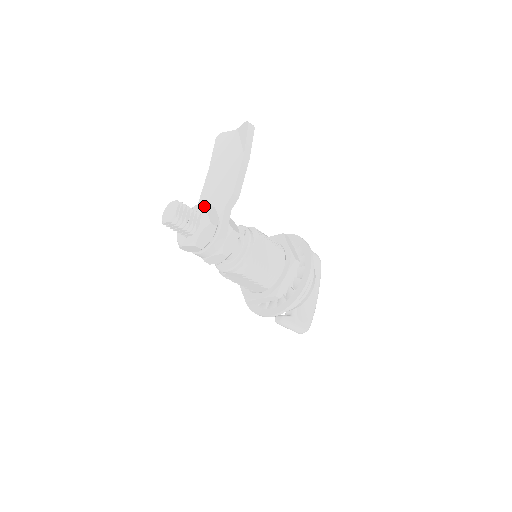
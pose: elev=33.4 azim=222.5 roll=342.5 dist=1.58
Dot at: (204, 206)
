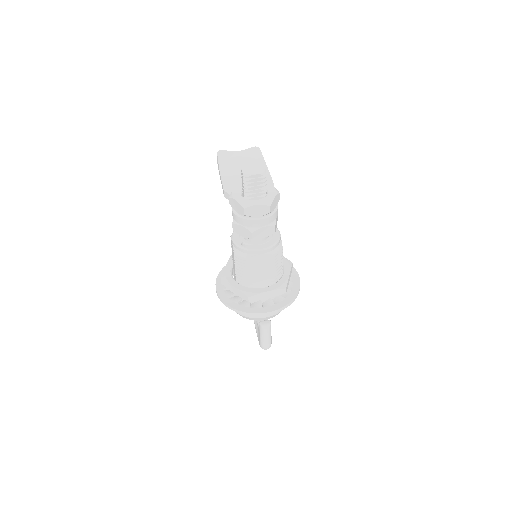
Dot at: occluded
